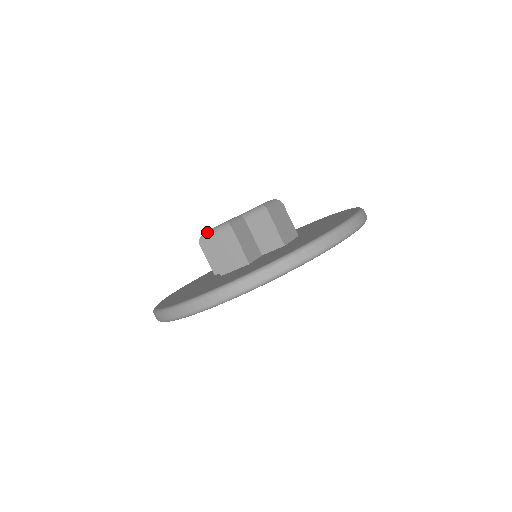
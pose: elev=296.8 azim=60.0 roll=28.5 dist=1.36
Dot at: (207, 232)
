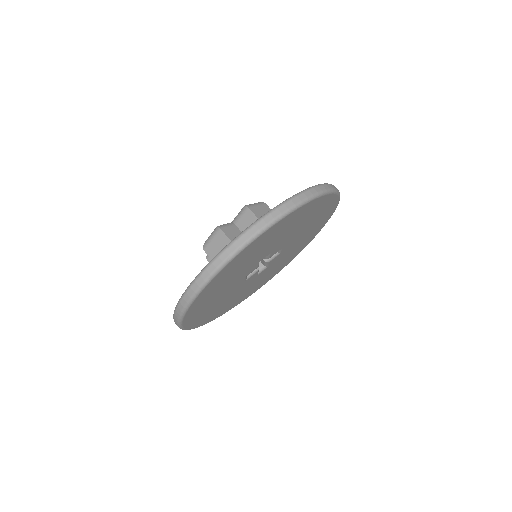
Dot at: (205, 242)
